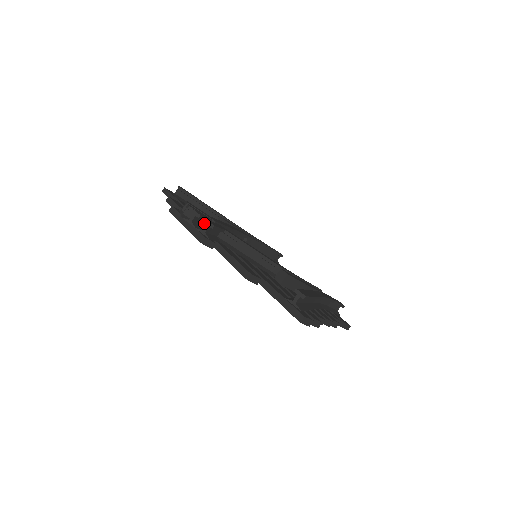
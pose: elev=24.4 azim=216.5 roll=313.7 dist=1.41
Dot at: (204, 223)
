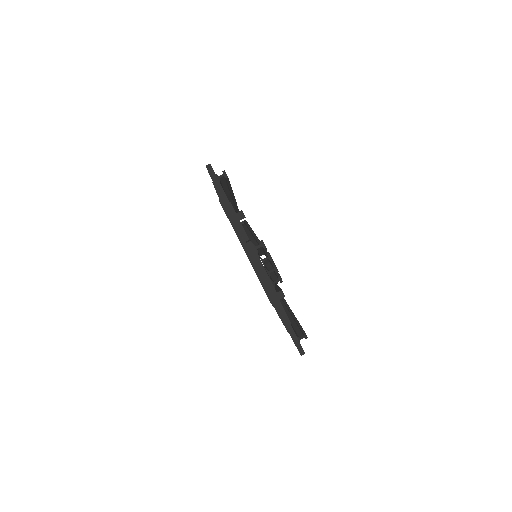
Dot at: (261, 255)
